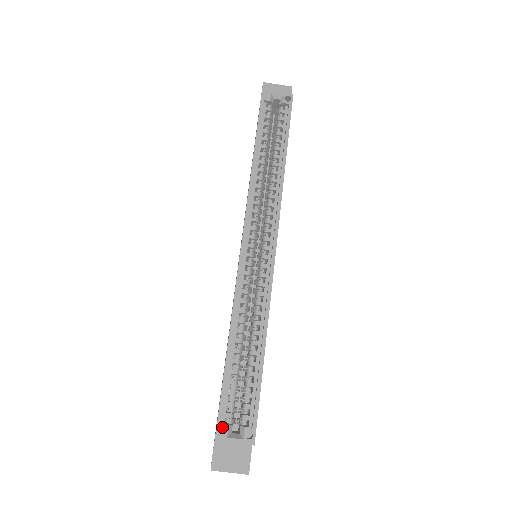
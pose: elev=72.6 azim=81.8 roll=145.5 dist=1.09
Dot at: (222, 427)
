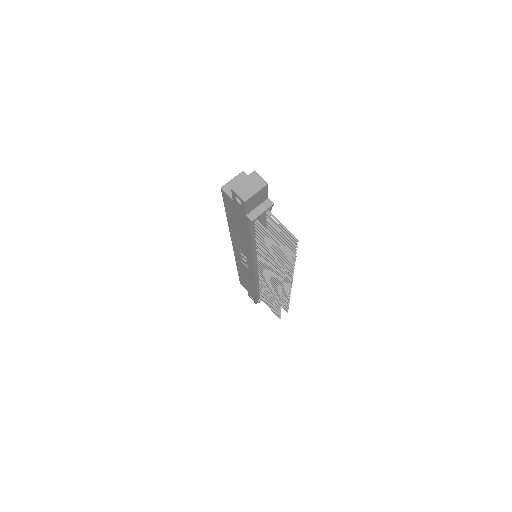
Dot at: occluded
